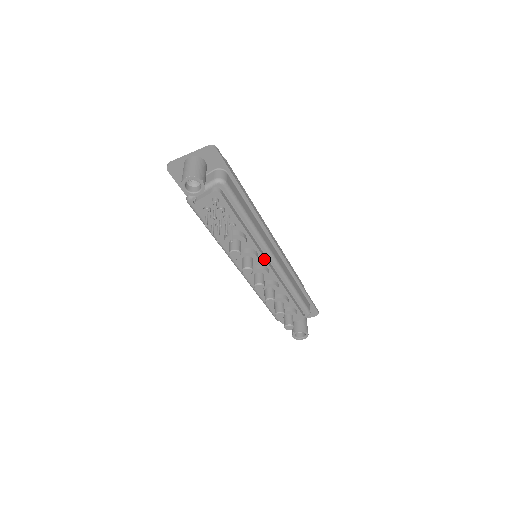
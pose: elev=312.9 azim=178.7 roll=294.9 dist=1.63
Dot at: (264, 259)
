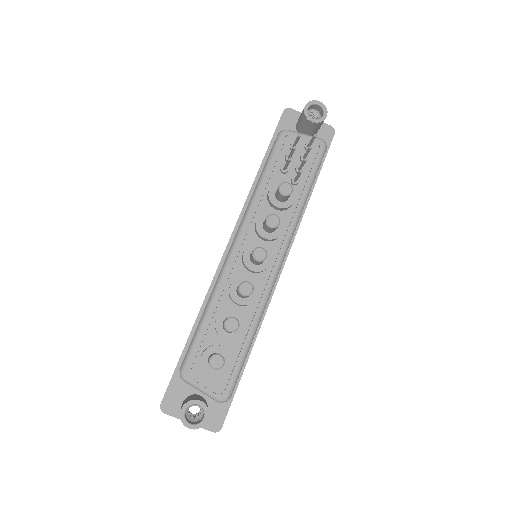
Dot at: (278, 248)
